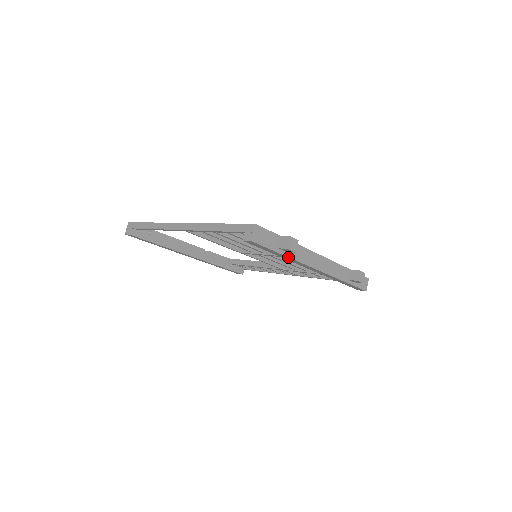
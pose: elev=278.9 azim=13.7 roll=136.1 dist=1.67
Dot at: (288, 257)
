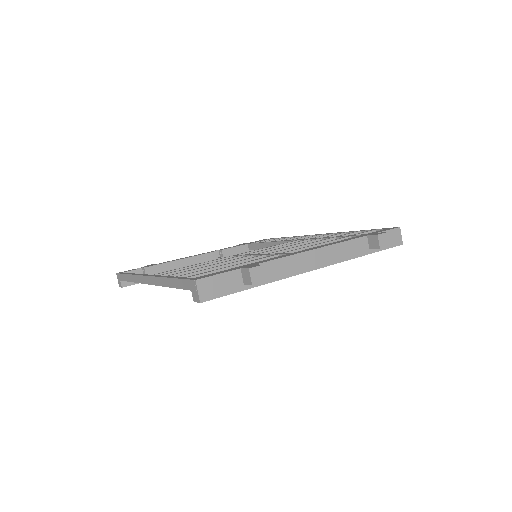
Dot at: (264, 284)
